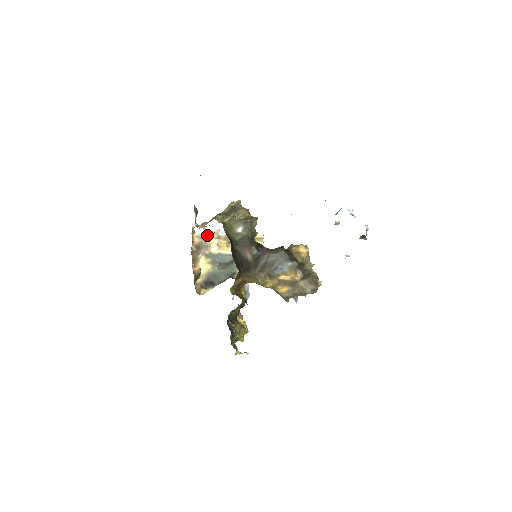
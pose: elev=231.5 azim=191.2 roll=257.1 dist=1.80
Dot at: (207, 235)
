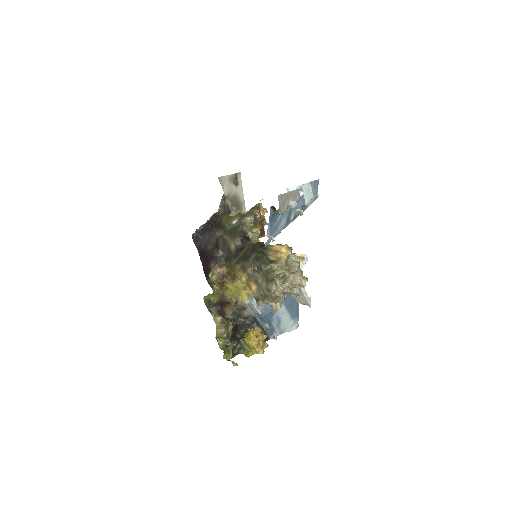
Dot at: occluded
